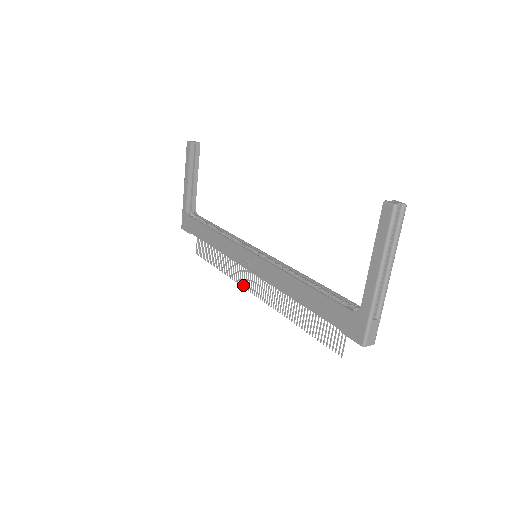
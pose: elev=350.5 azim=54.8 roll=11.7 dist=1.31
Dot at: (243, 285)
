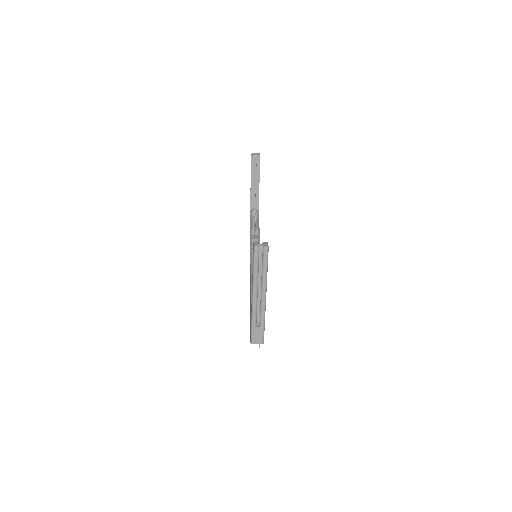
Dot at: occluded
